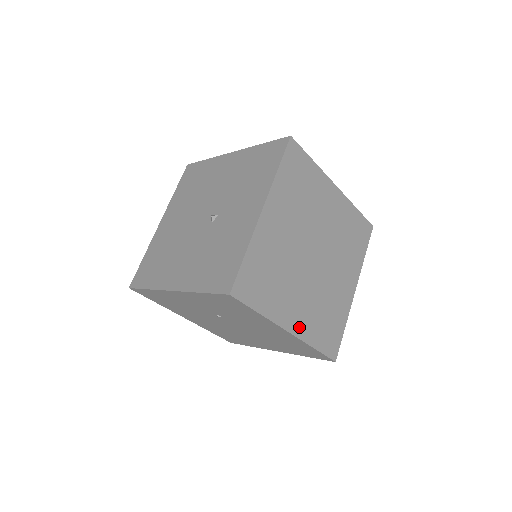
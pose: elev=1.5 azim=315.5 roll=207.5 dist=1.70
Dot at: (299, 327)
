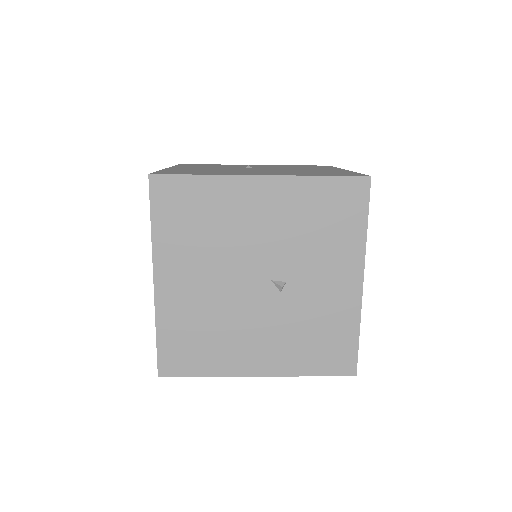
Dot at: occluded
